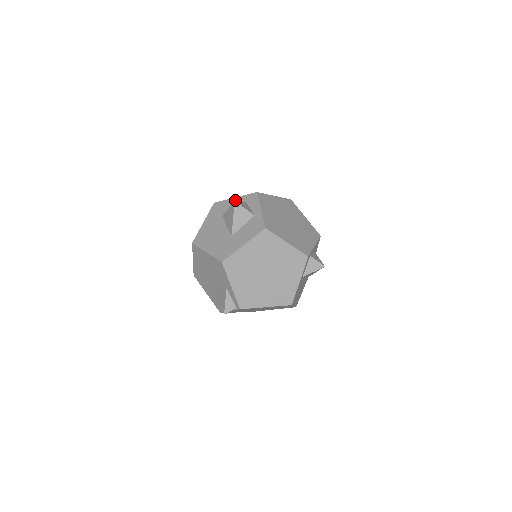
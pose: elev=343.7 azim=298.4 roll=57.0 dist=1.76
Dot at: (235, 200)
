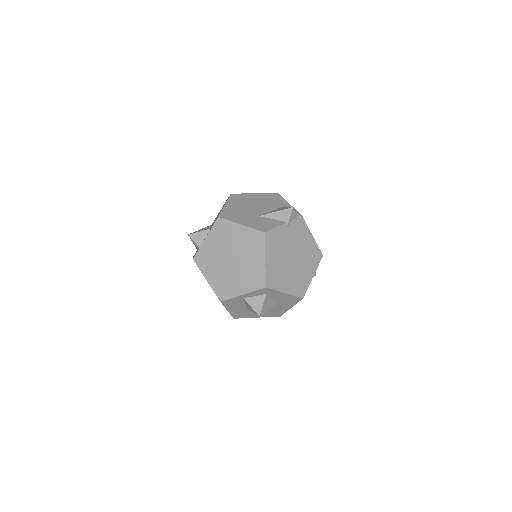
Dot at: occluded
